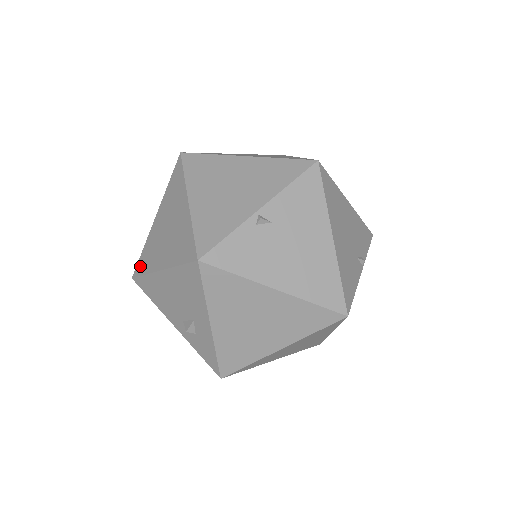
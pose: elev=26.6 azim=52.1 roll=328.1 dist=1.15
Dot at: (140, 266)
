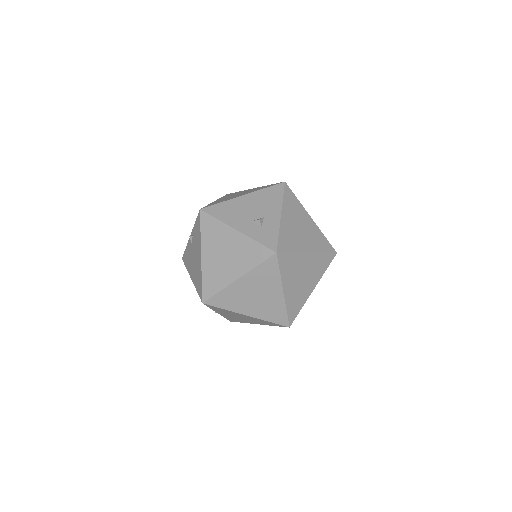
Dot at: (210, 205)
